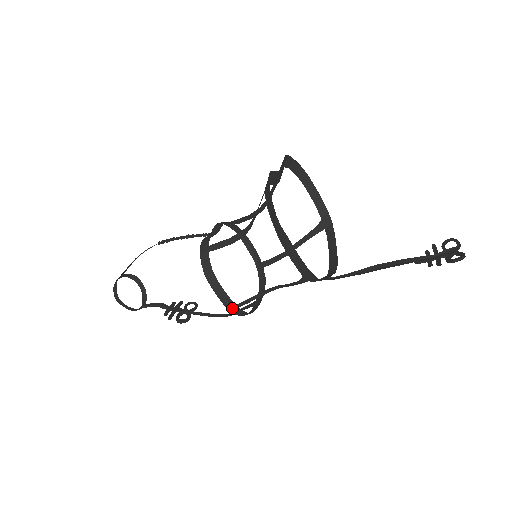
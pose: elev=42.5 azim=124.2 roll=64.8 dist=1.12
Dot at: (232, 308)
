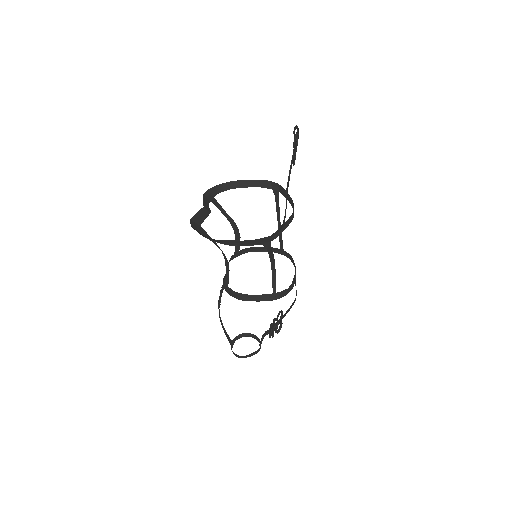
Dot at: (274, 297)
